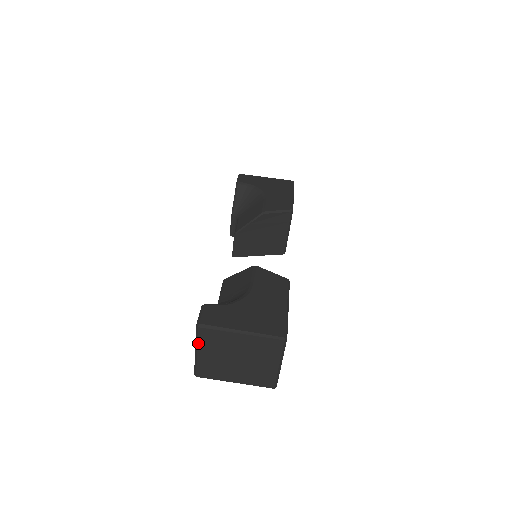
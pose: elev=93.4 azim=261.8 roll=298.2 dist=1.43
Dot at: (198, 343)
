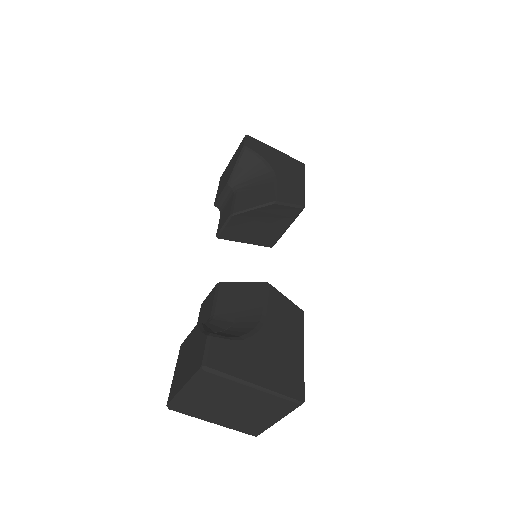
Dot at: (193, 383)
